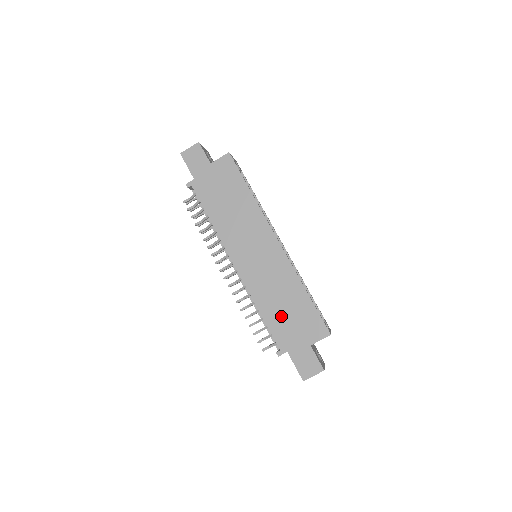
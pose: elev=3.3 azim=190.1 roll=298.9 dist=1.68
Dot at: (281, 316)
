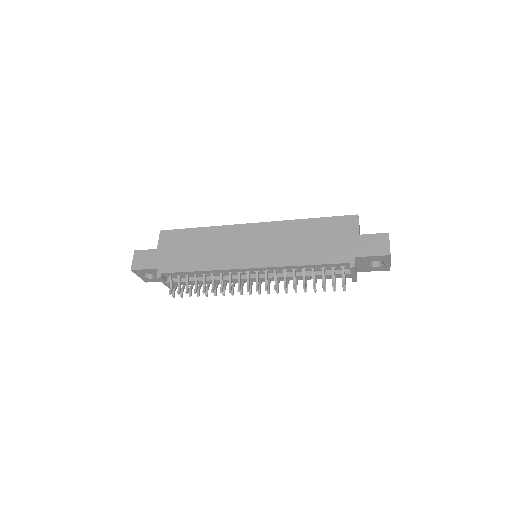
Dot at: (318, 248)
